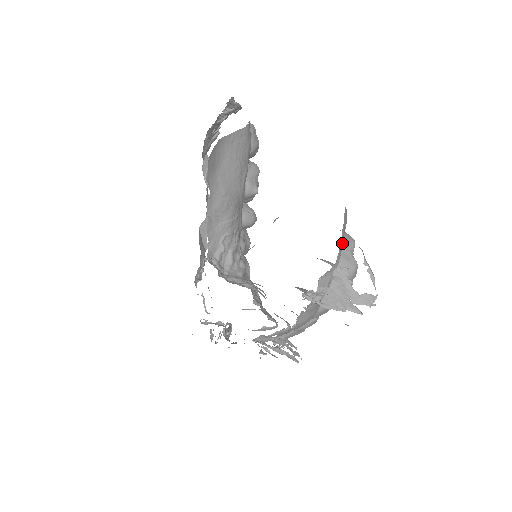
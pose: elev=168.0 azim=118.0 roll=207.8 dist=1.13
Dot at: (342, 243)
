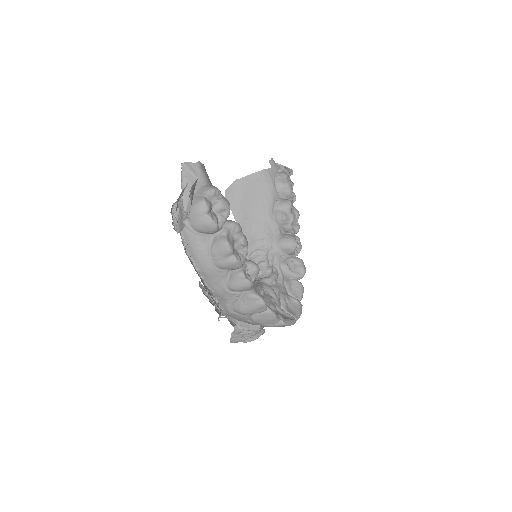
Dot at: (199, 189)
